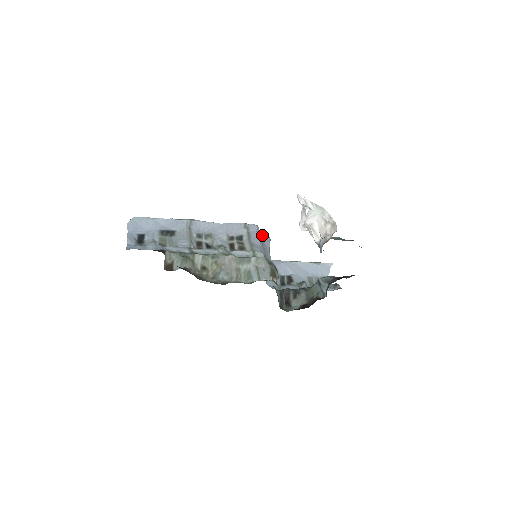
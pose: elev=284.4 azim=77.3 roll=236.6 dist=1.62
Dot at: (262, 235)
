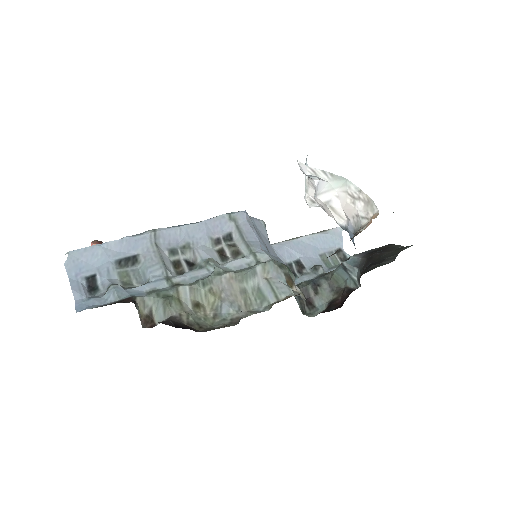
Dot at: (254, 222)
